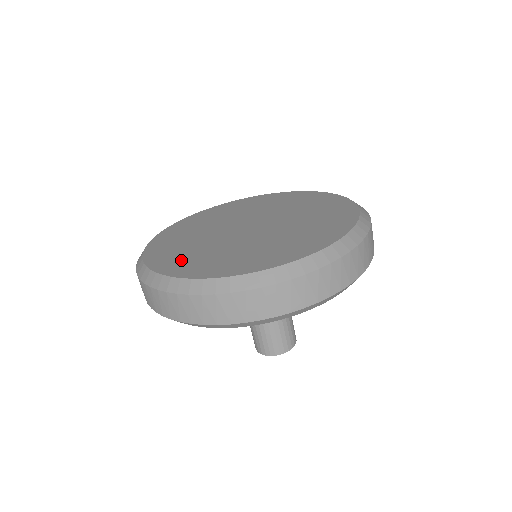
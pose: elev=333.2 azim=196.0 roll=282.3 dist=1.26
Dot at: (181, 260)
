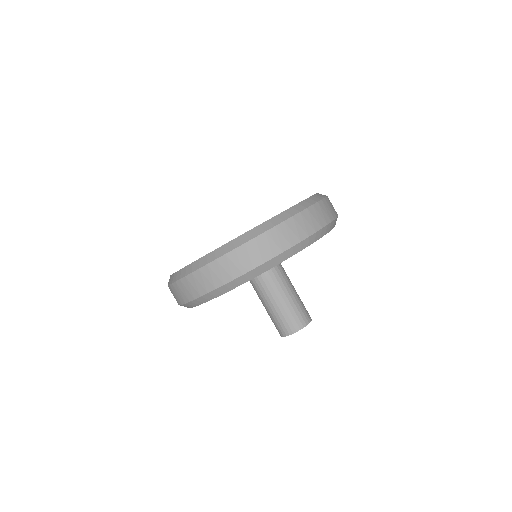
Dot at: occluded
